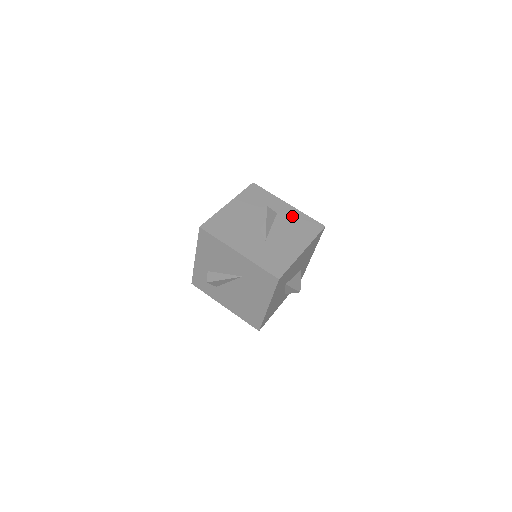
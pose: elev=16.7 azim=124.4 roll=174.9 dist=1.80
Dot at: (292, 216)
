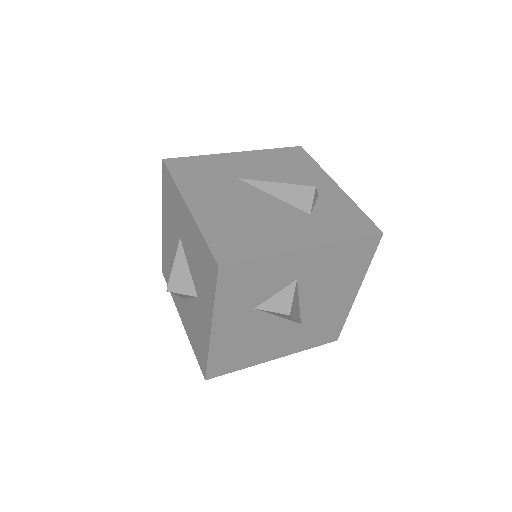
Dot at: (323, 264)
